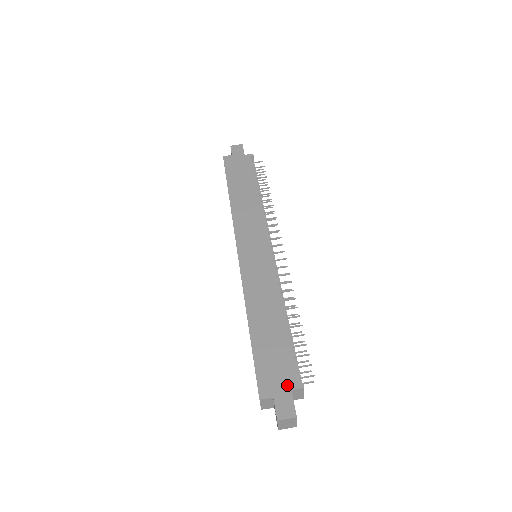
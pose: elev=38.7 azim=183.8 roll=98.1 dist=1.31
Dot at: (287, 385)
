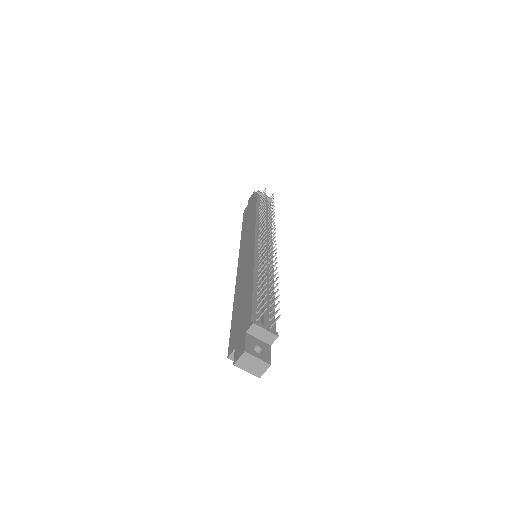
Dot at: (244, 331)
